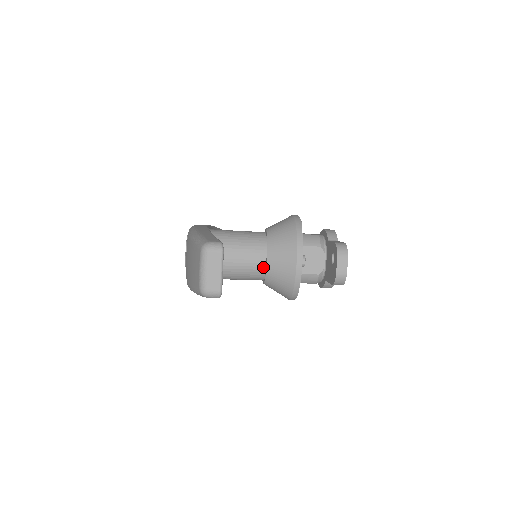
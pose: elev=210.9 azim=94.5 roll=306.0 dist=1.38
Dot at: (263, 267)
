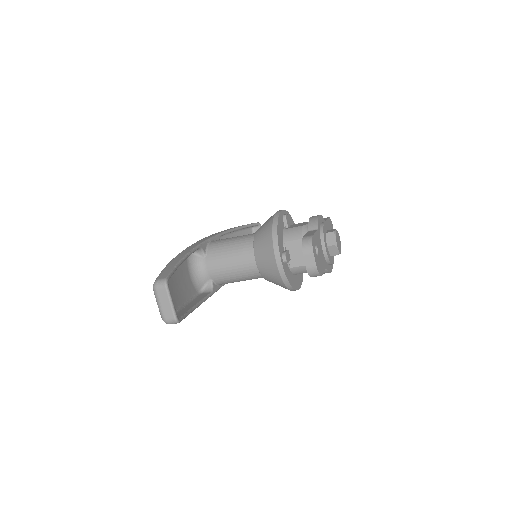
Dot at: (256, 268)
